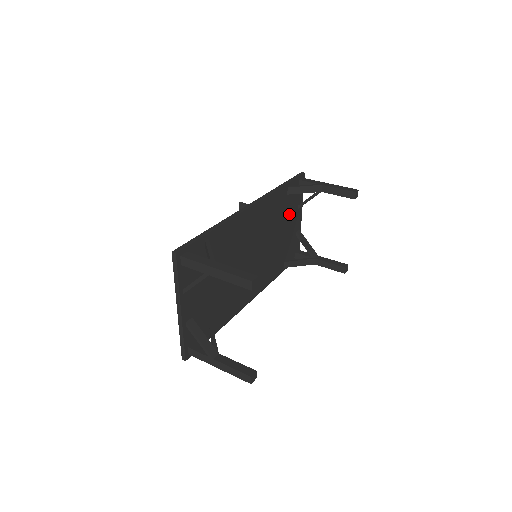
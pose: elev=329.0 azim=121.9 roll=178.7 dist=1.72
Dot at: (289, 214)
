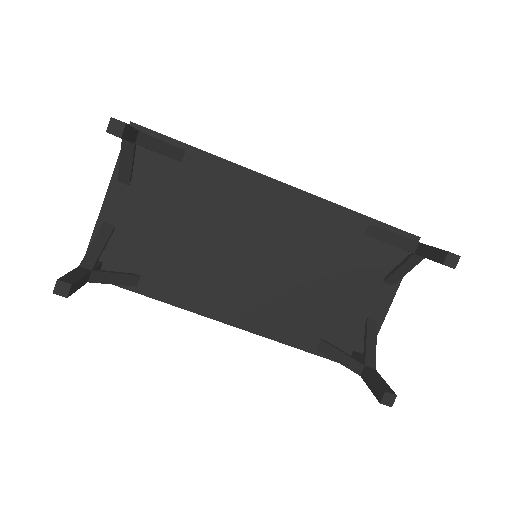
Dot at: (360, 271)
